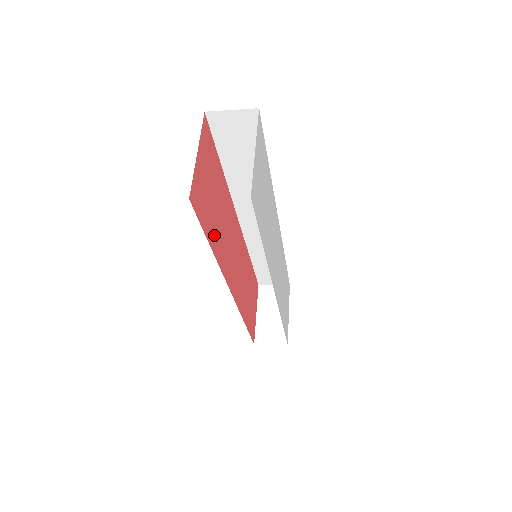
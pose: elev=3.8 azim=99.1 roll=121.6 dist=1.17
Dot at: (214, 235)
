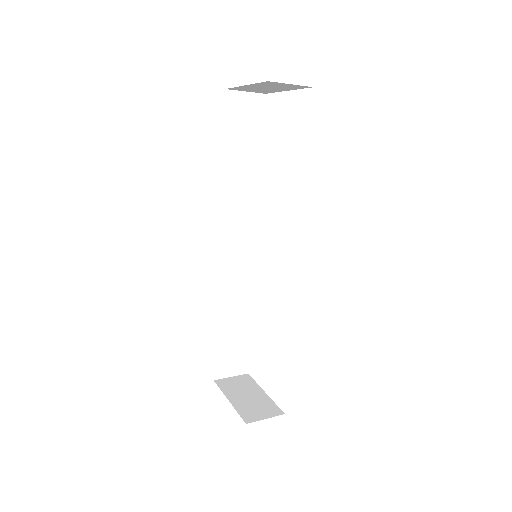
Dot at: occluded
